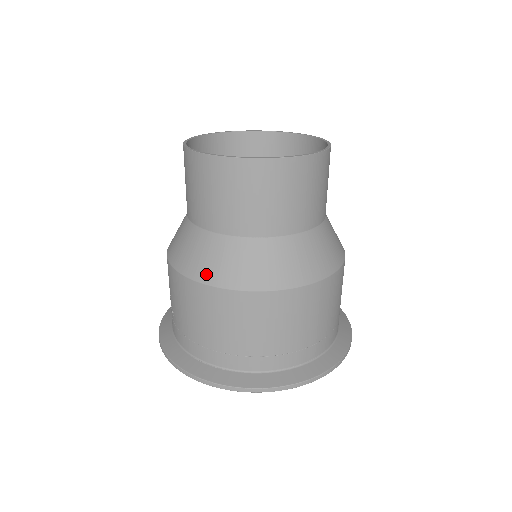
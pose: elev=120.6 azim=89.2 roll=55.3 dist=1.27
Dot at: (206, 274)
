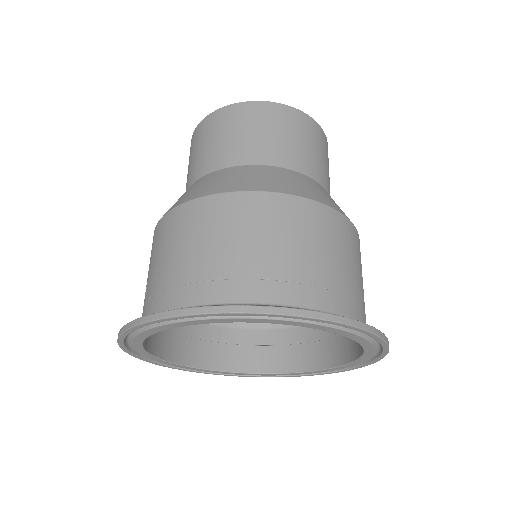
Dot at: (195, 194)
